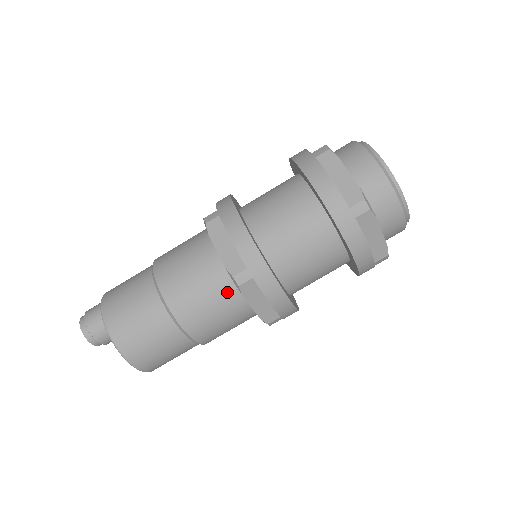
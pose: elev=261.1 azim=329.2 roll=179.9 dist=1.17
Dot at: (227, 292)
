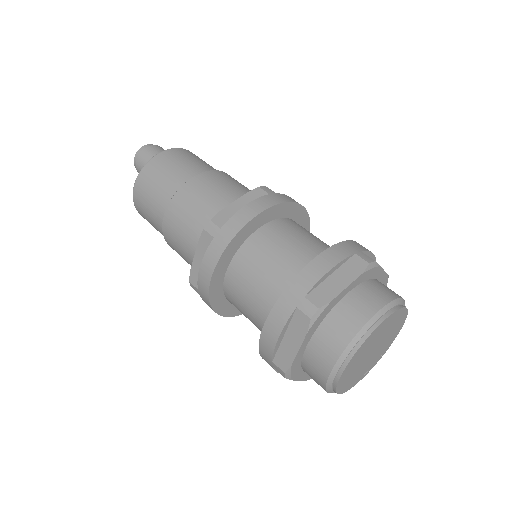
Dot at: occluded
